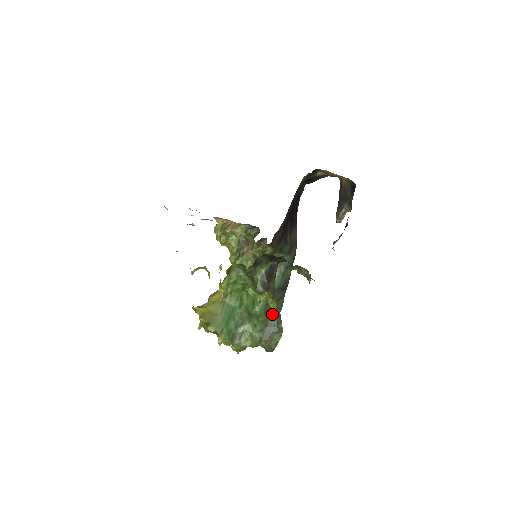
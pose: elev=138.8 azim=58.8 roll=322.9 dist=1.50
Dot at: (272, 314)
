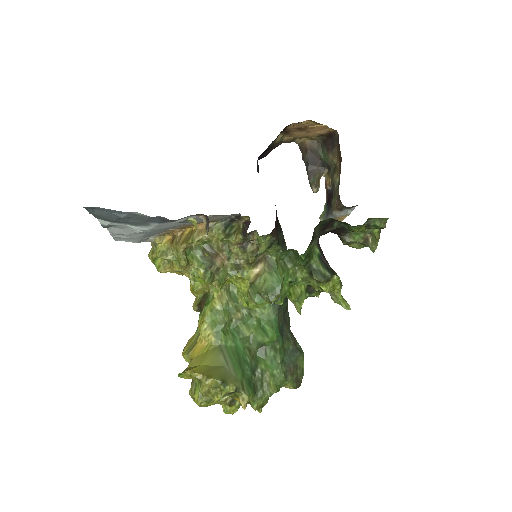
Dot at: (345, 306)
